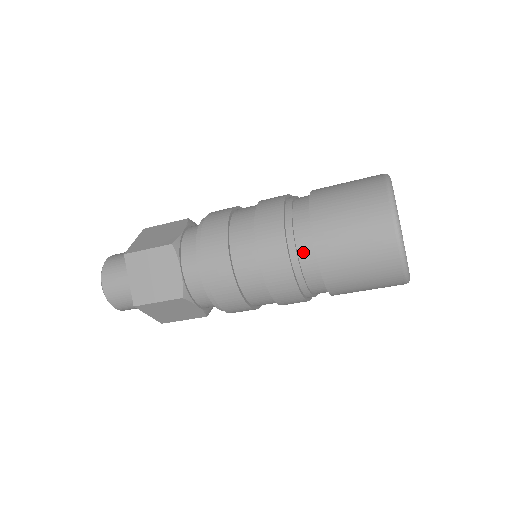
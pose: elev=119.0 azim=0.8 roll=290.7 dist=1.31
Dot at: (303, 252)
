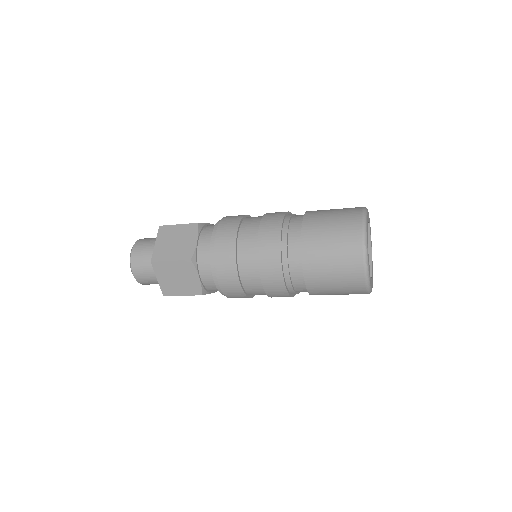
Dot at: (295, 279)
